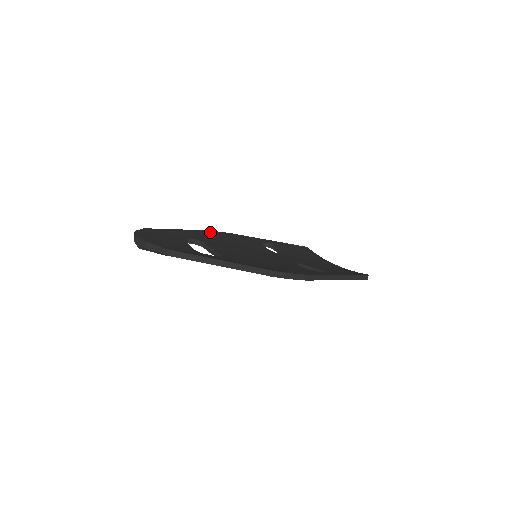
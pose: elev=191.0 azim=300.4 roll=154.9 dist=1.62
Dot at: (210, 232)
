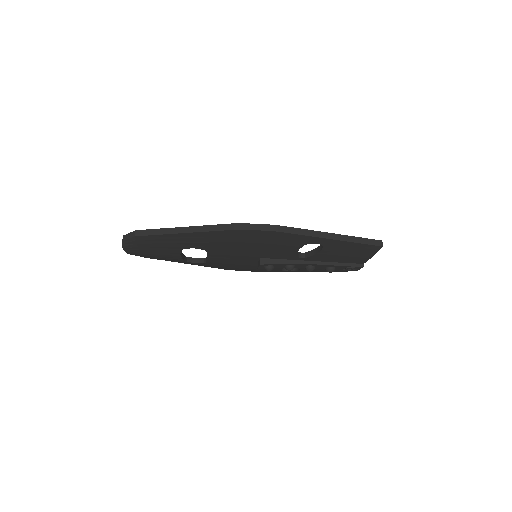
Dot at: occluded
